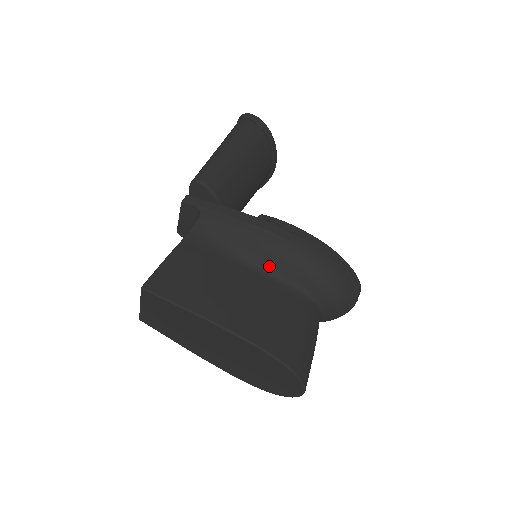
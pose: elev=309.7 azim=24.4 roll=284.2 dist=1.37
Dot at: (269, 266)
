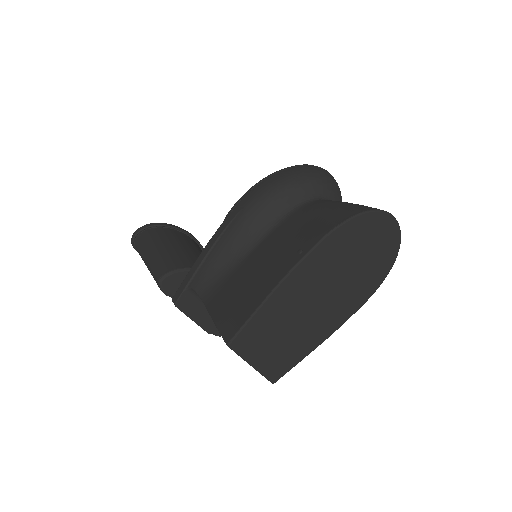
Dot at: (261, 231)
